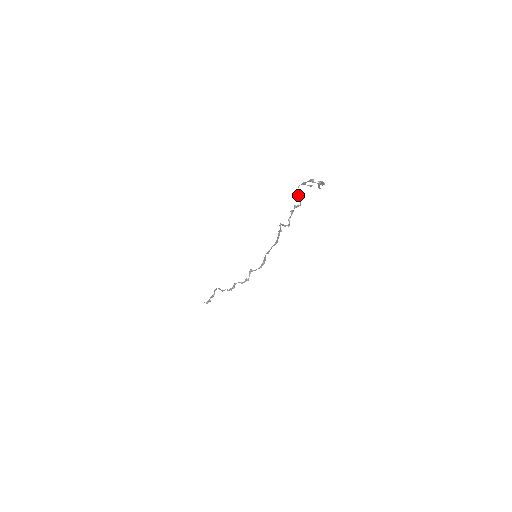
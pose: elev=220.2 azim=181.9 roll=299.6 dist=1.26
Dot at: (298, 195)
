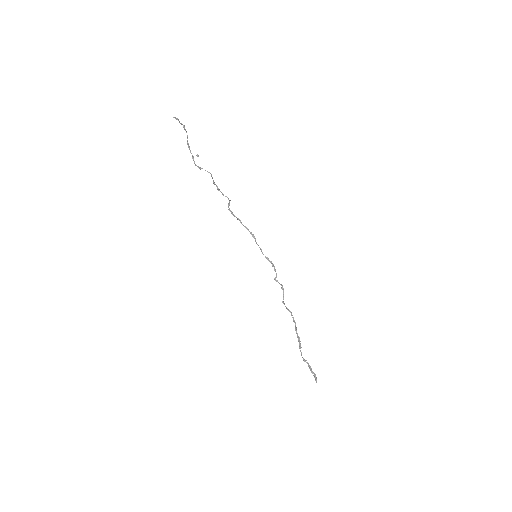
Dot at: (201, 168)
